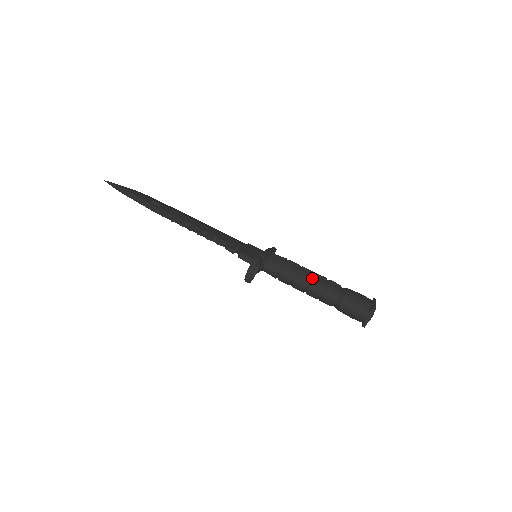
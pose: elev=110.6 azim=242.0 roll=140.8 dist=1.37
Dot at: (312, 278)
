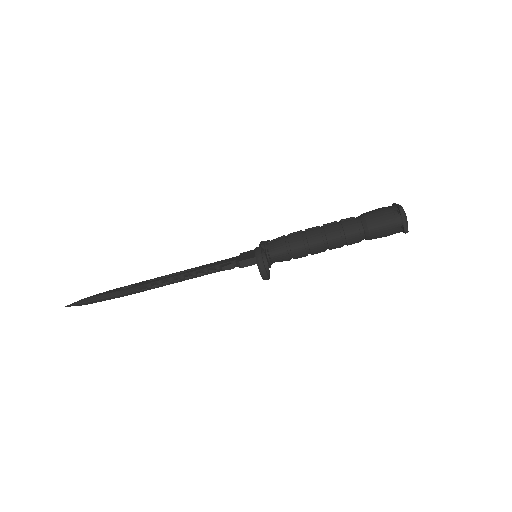
Dot at: (322, 230)
